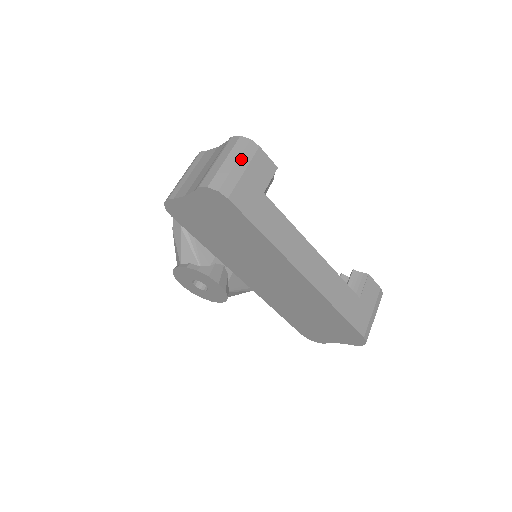
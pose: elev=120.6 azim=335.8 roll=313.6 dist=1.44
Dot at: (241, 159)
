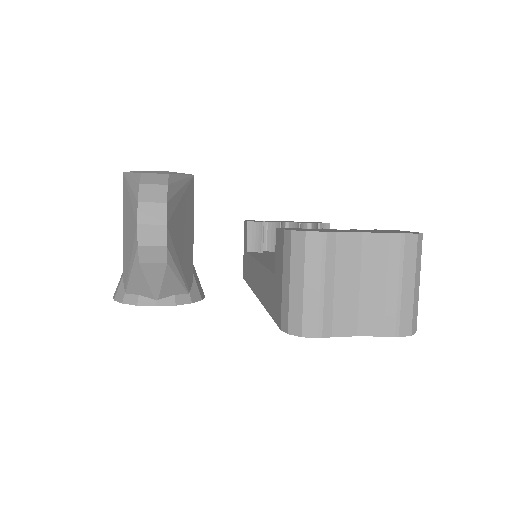
Dot at: (420, 270)
